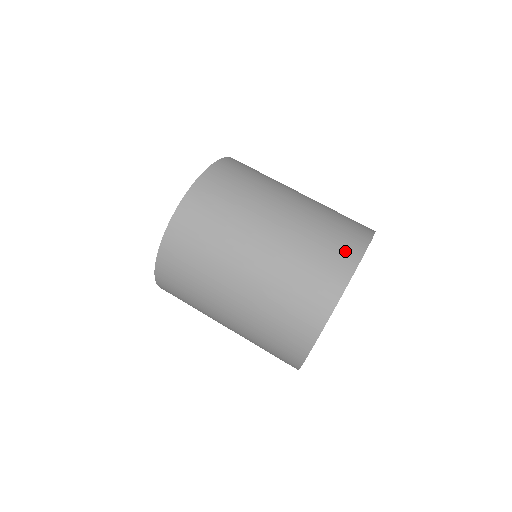
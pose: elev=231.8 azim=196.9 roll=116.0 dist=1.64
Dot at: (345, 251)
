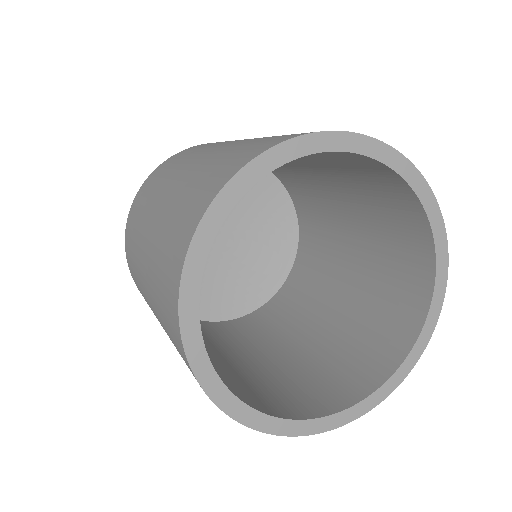
Dot at: (275, 139)
